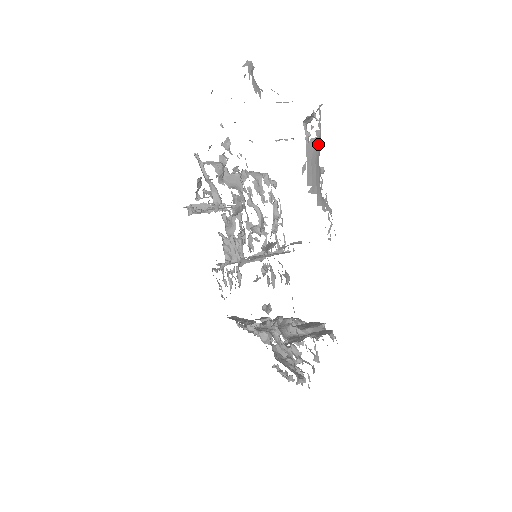
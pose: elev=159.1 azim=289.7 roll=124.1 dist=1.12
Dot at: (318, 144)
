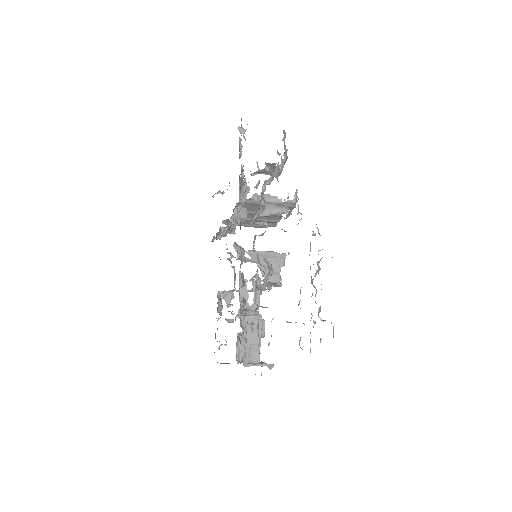
Dot at: occluded
